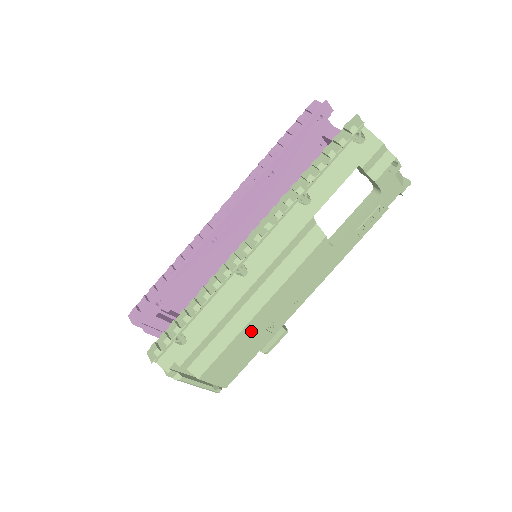
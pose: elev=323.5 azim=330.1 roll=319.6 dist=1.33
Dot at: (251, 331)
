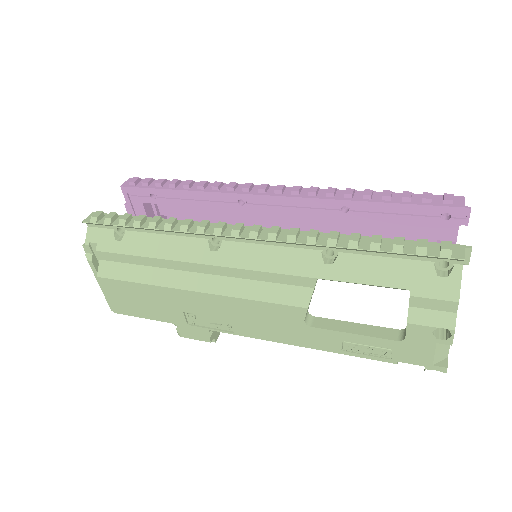
Dot at: (170, 297)
